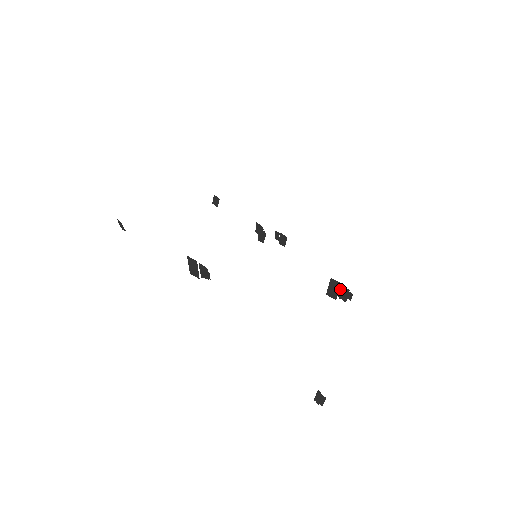
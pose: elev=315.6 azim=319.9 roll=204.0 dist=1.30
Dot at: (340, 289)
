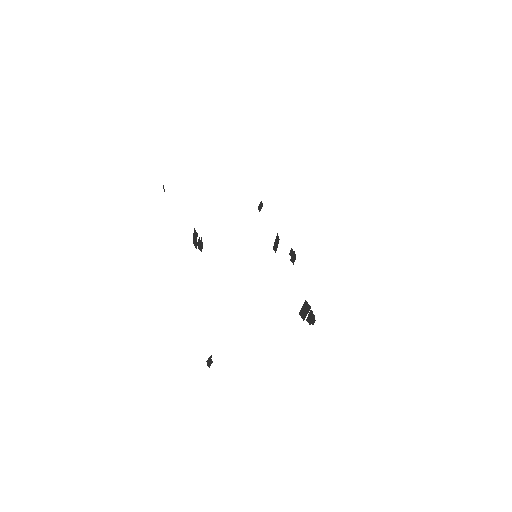
Dot at: occluded
